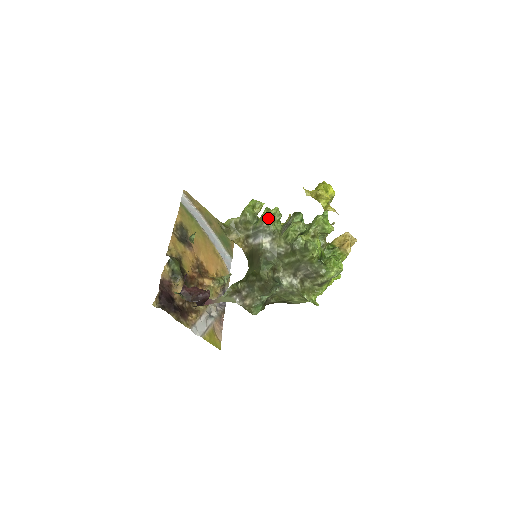
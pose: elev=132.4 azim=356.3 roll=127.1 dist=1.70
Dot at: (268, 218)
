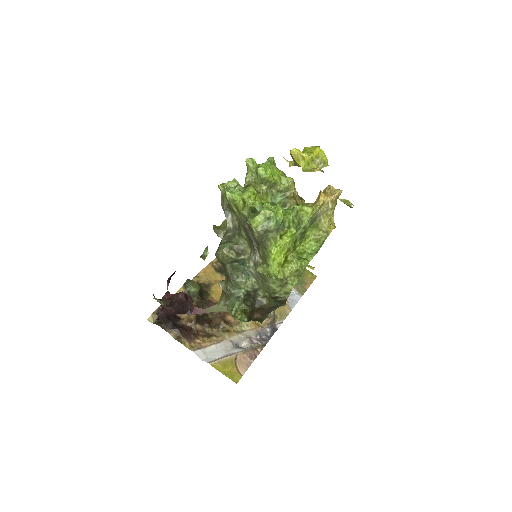
Dot at: (222, 192)
